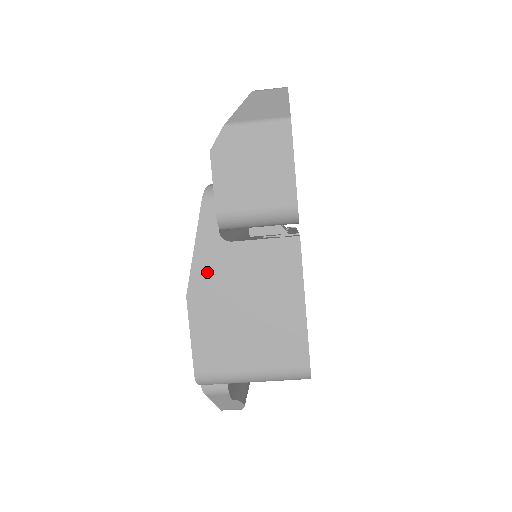
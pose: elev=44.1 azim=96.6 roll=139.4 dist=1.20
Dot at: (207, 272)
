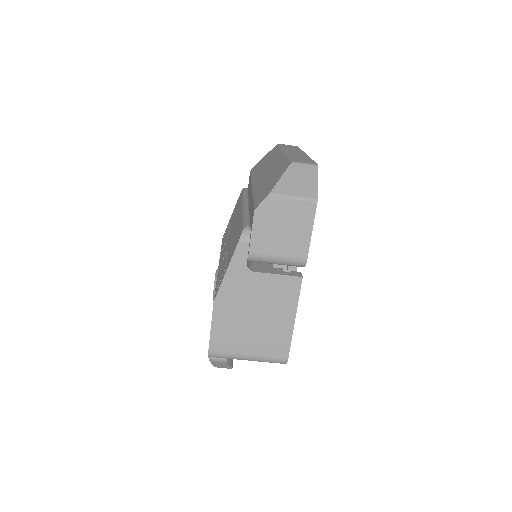
Dot at: (232, 288)
